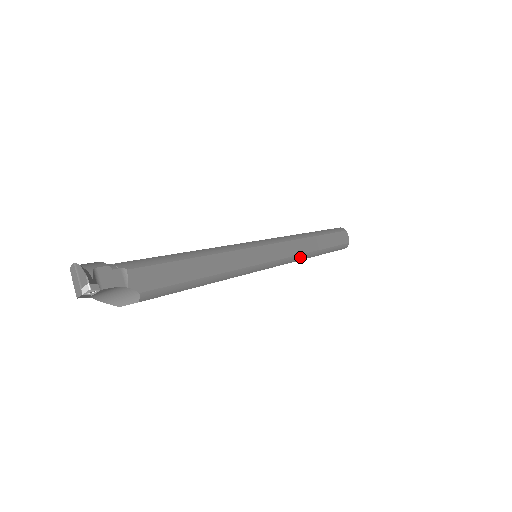
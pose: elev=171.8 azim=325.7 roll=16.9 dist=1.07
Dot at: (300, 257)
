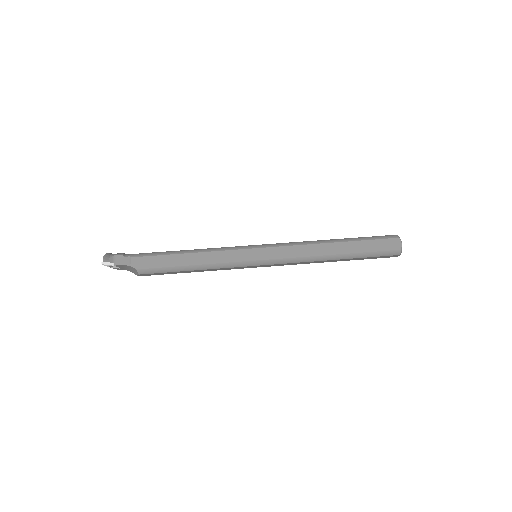
Dot at: (305, 259)
